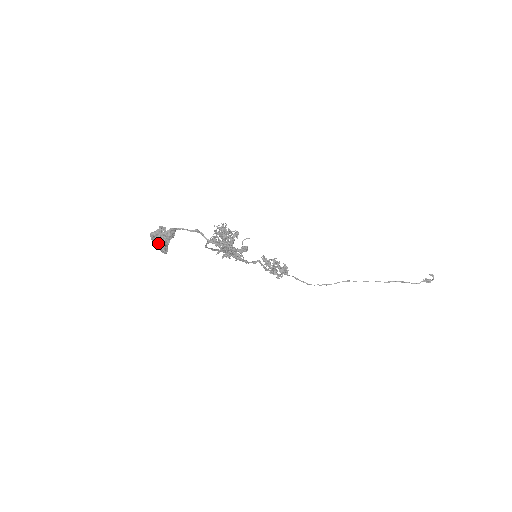
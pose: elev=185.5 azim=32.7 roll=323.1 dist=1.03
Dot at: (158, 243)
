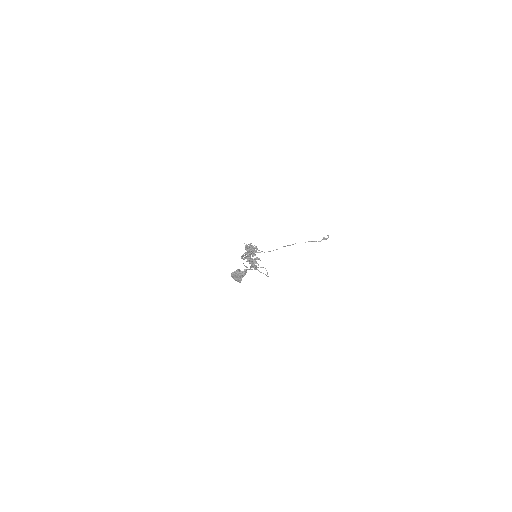
Dot at: (239, 279)
